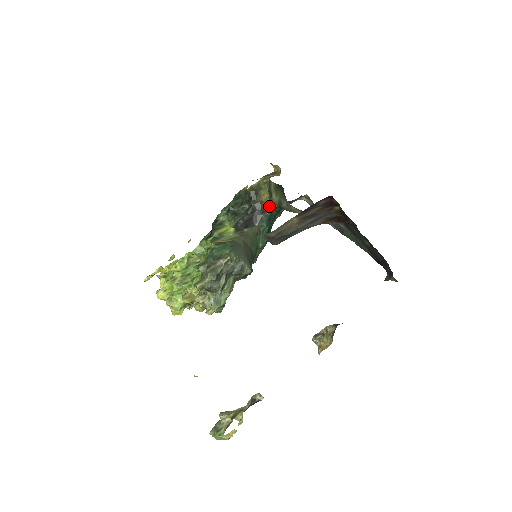
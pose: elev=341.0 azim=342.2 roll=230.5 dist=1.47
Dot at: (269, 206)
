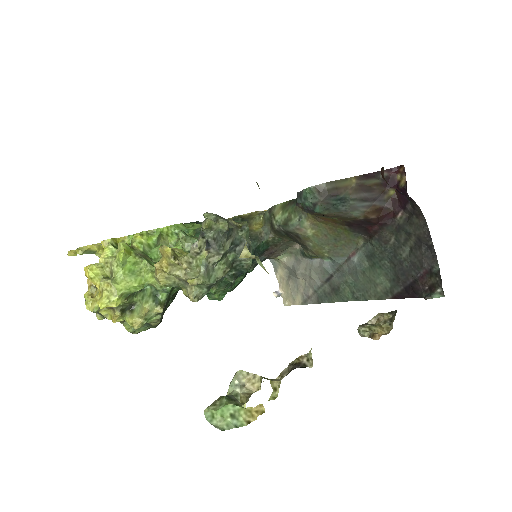
Dot at: (259, 236)
